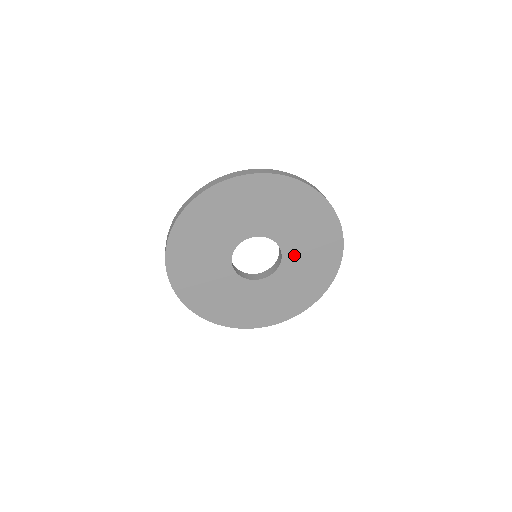
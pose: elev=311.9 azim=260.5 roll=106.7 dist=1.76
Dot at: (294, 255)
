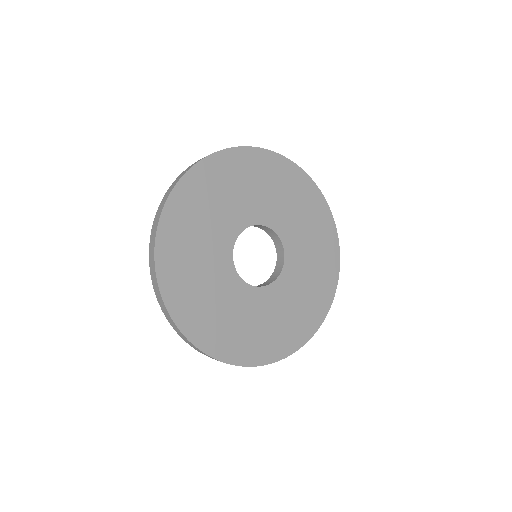
Dot at: (296, 258)
